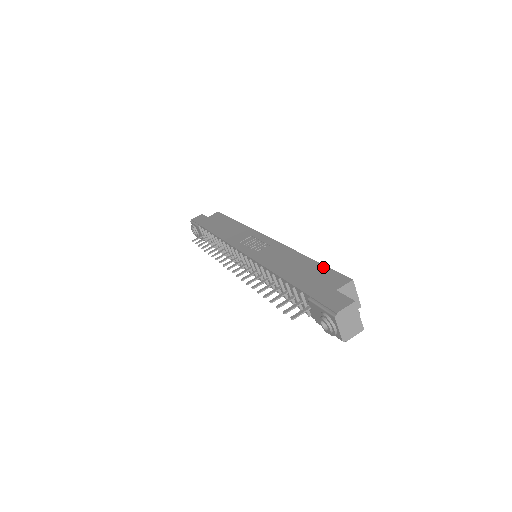
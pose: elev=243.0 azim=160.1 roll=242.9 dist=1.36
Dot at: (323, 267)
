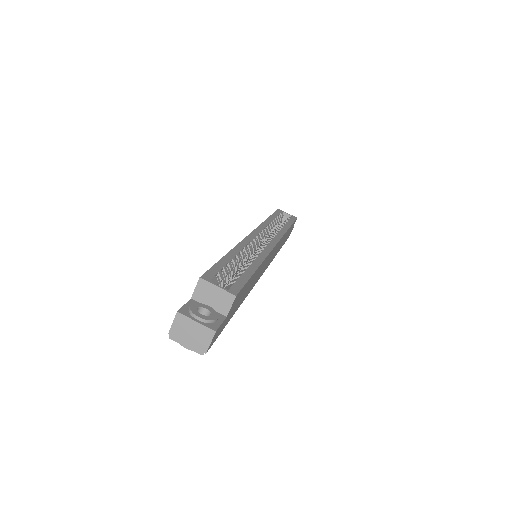
Dot at: occluded
